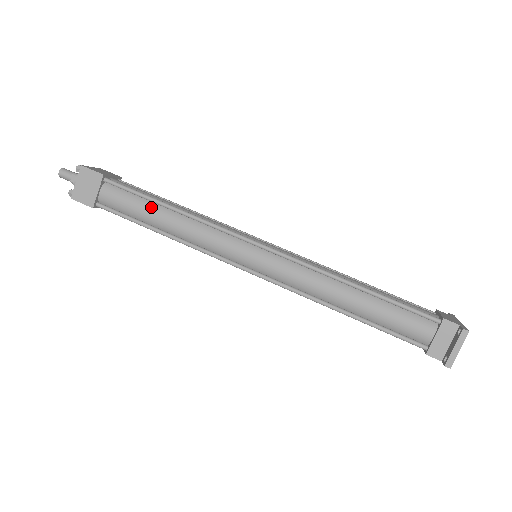
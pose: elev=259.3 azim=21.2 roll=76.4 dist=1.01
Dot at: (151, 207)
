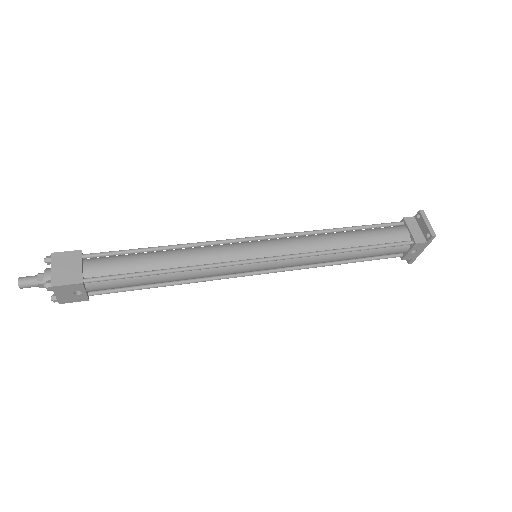
Dot at: (145, 256)
